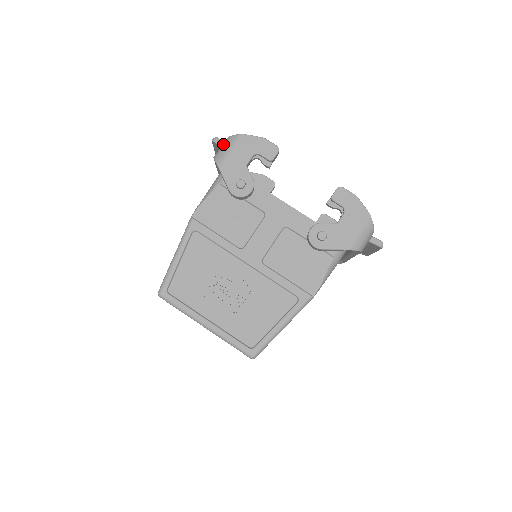
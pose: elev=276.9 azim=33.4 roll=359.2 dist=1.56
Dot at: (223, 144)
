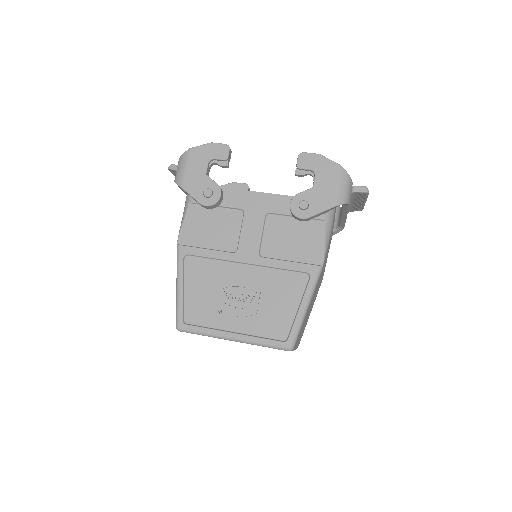
Dot at: (177, 166)
